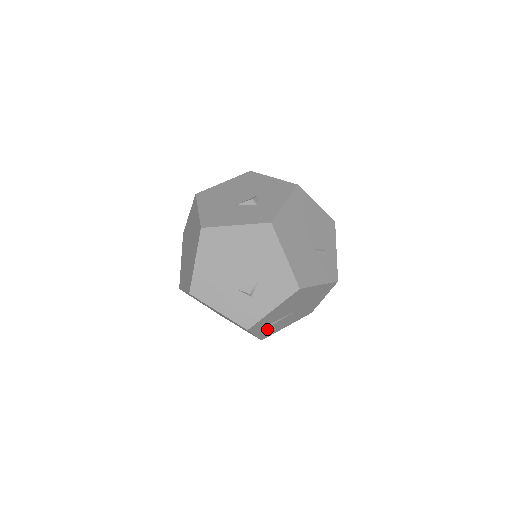
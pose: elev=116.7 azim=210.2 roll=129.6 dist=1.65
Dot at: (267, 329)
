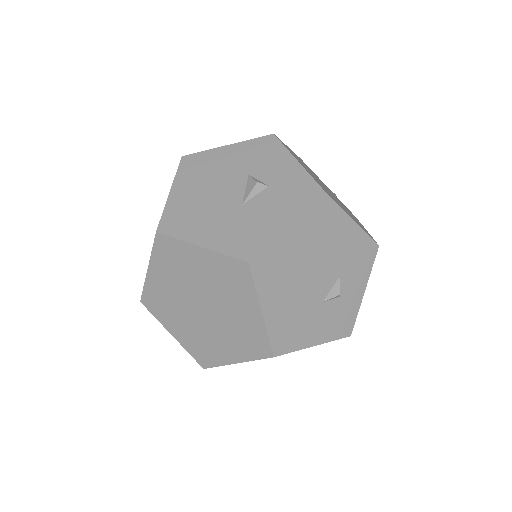
Dot at: occluded
